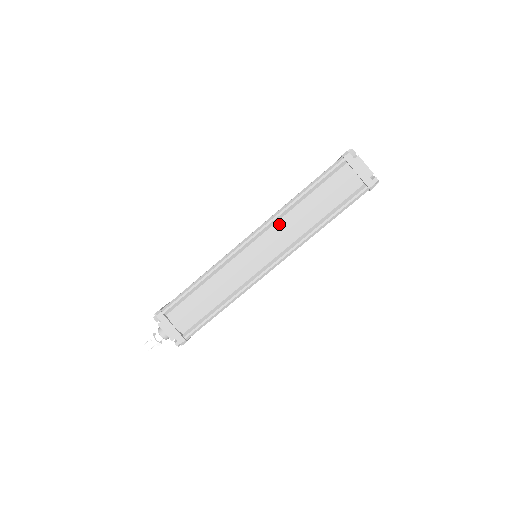
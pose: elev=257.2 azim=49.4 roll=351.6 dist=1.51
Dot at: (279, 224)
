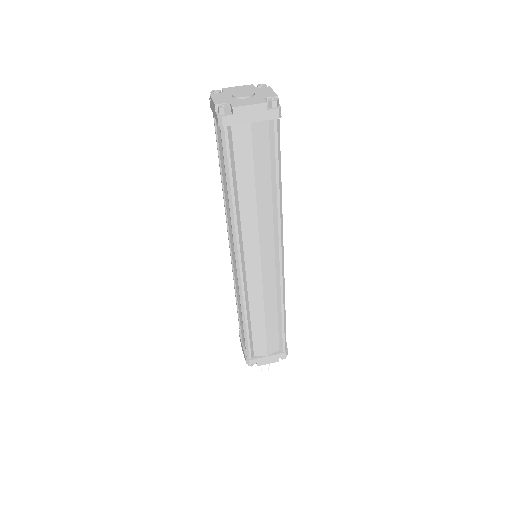
Dot at: (245, 231)
